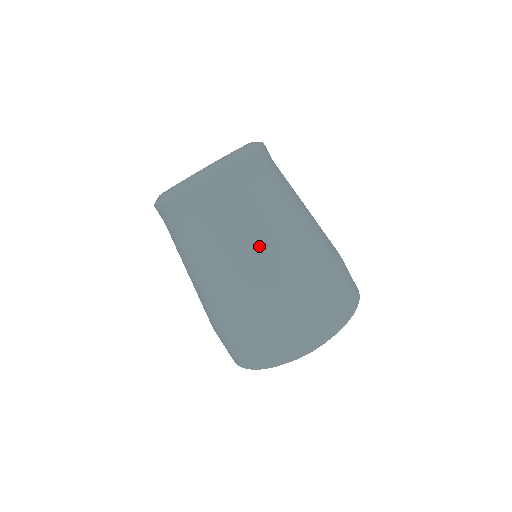
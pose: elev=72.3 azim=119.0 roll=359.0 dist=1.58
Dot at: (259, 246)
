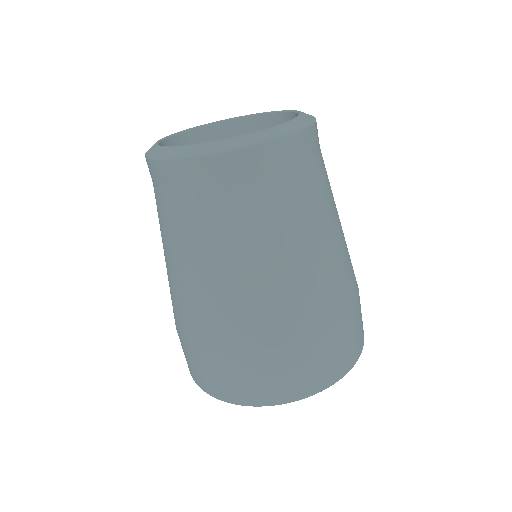
Dot at: (282, 258)
